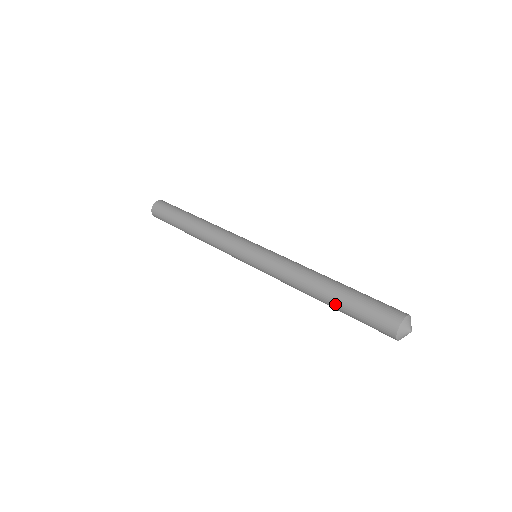
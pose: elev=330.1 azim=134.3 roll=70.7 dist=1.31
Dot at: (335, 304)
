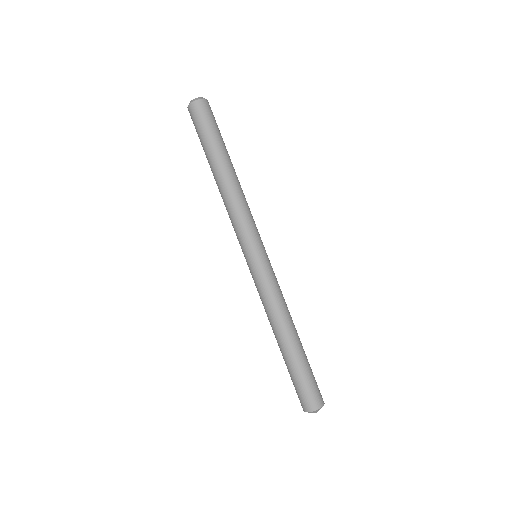
Dot at: (283, 357)
